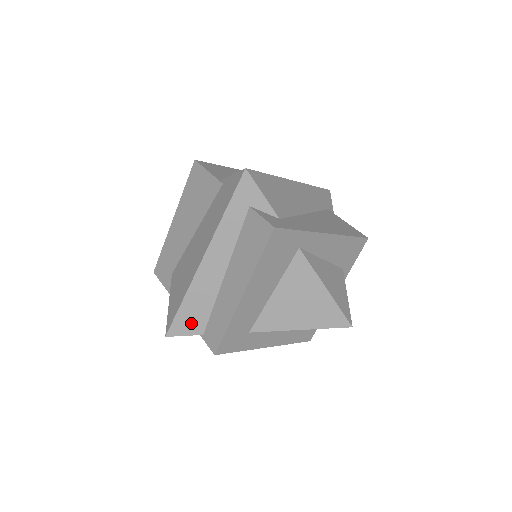
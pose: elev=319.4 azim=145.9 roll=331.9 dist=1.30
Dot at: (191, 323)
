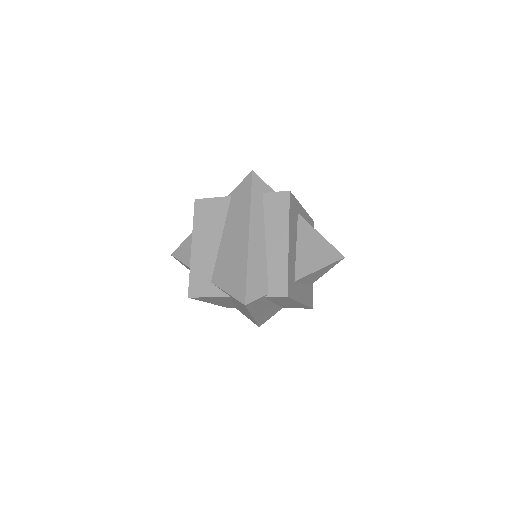
Dot at: (258, 287)
